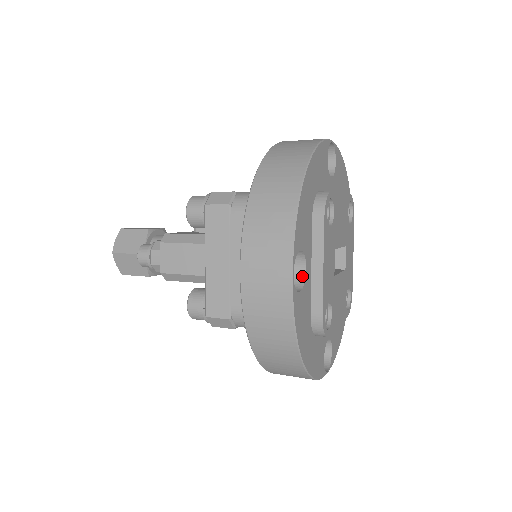
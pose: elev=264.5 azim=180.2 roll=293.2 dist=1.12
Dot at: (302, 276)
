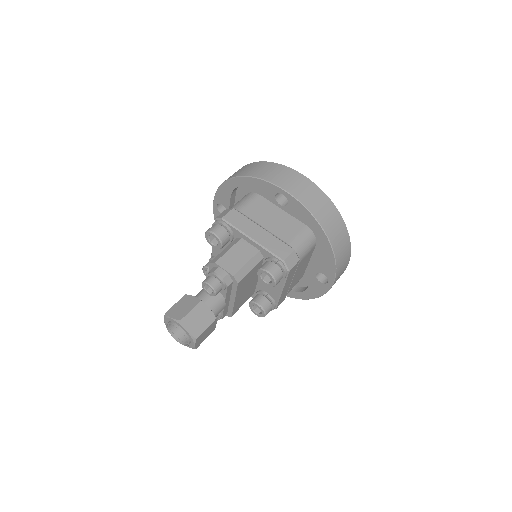
Dot at: occluded
